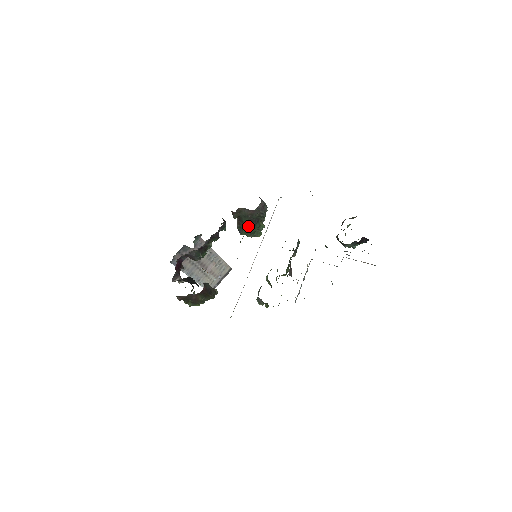
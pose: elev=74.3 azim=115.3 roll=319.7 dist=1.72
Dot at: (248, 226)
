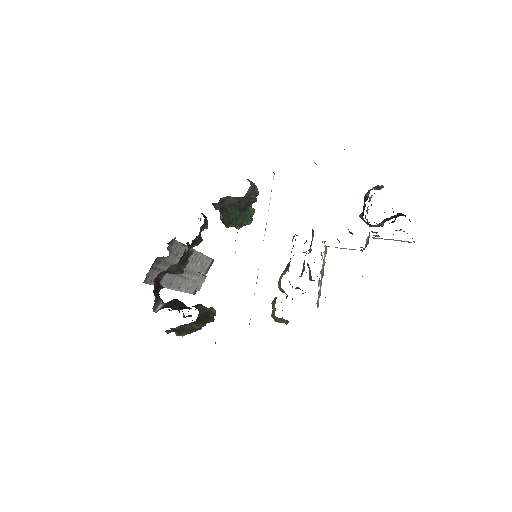
Dot at: (236, 216)
